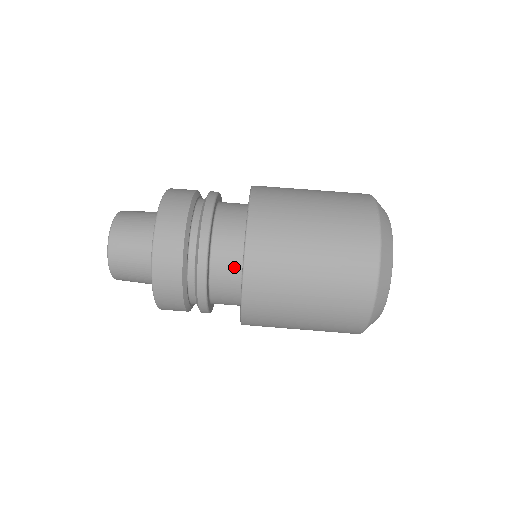
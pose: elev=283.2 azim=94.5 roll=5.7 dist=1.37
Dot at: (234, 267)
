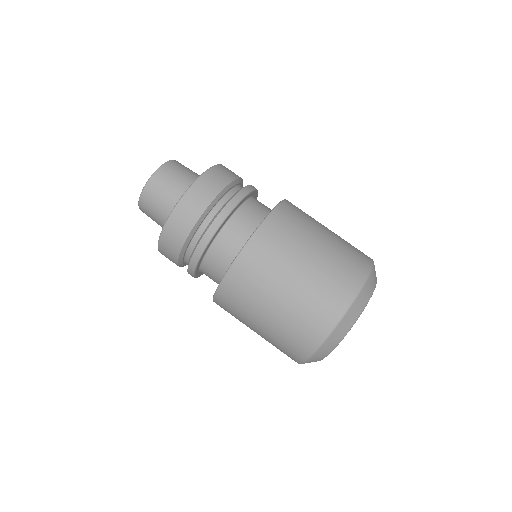
Dot at: (252, 225)
